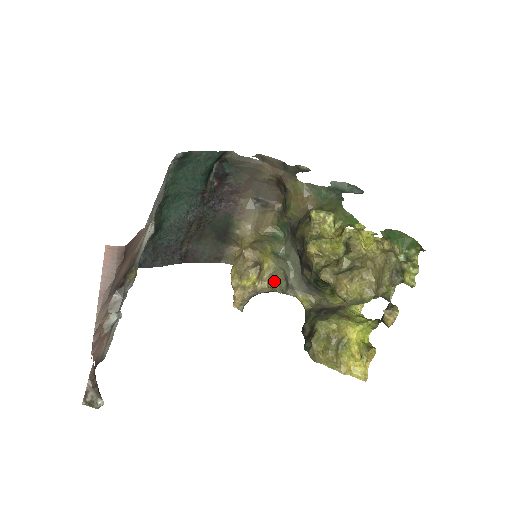
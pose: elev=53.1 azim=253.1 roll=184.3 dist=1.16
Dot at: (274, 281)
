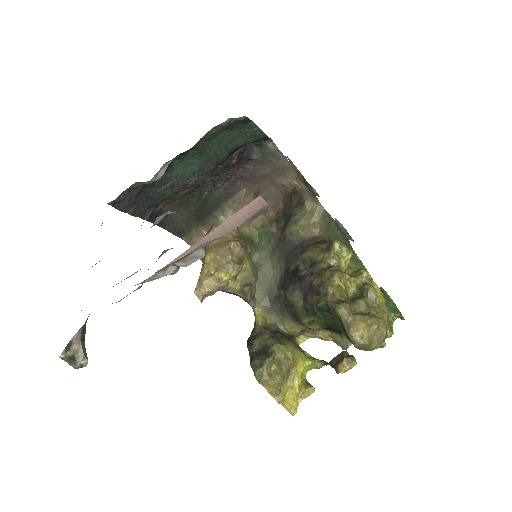
Dot at: (250, 286)
